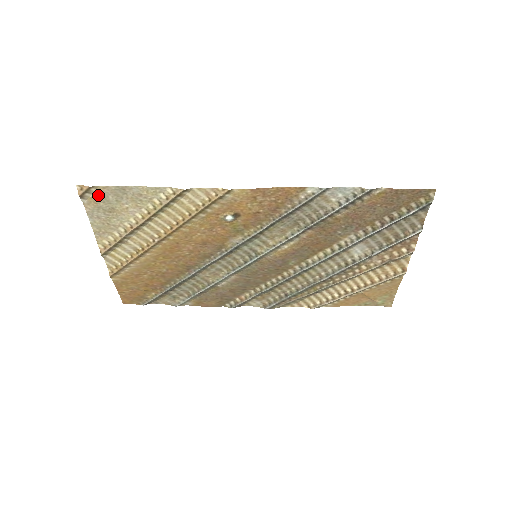
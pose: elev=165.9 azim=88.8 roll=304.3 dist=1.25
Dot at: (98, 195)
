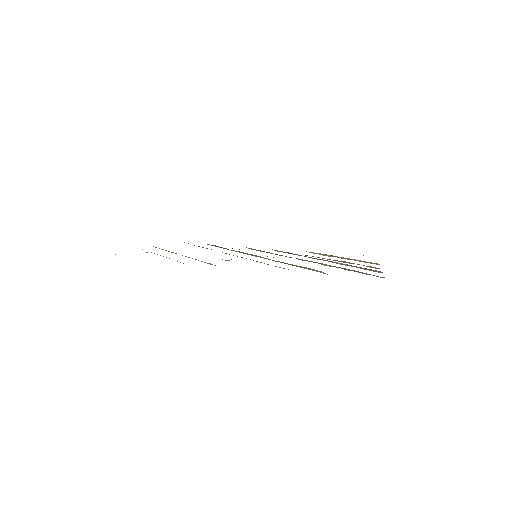
Dot at: occluded
